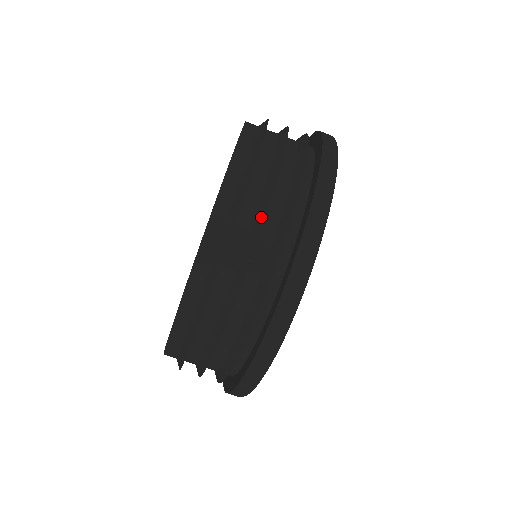
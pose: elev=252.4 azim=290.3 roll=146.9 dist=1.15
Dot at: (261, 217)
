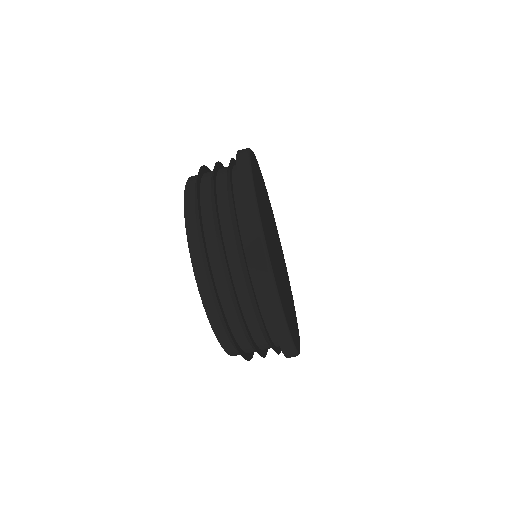
Dot at: (212, 179)
